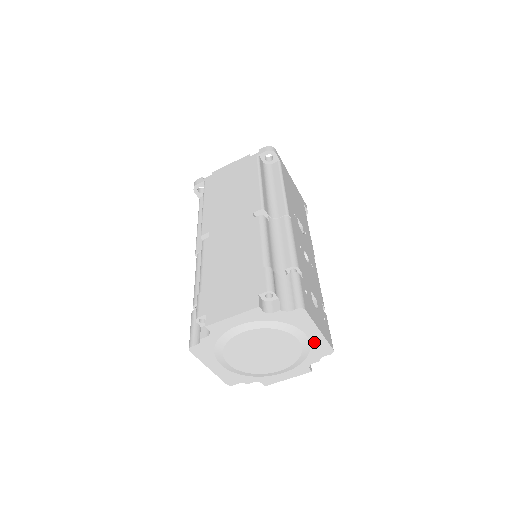
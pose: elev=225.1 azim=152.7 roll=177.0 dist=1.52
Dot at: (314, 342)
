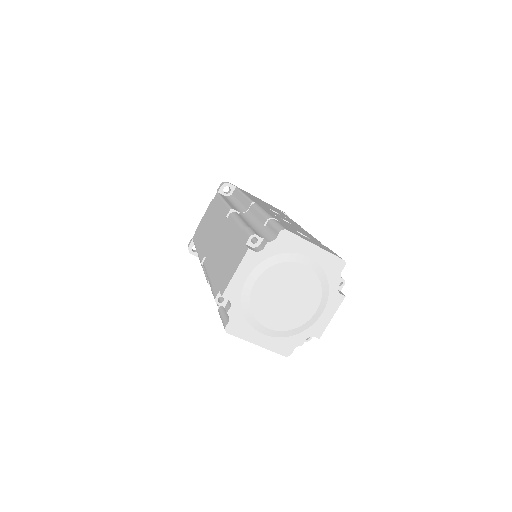
Dot at: (321, 261)
